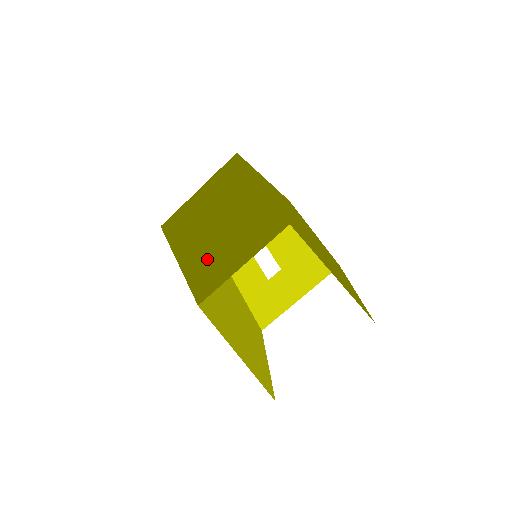
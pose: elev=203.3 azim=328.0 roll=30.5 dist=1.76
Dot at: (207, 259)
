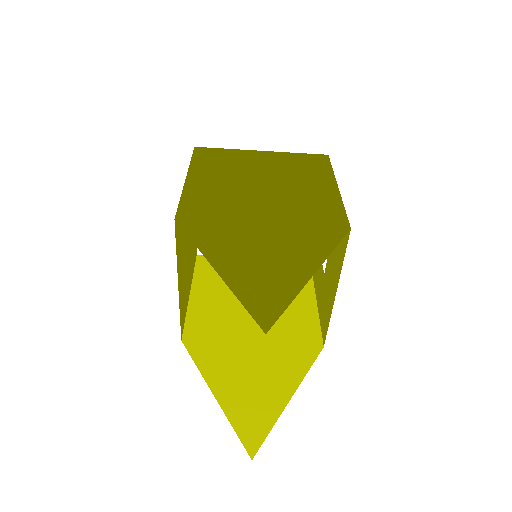
Dot at: (185, 283)
